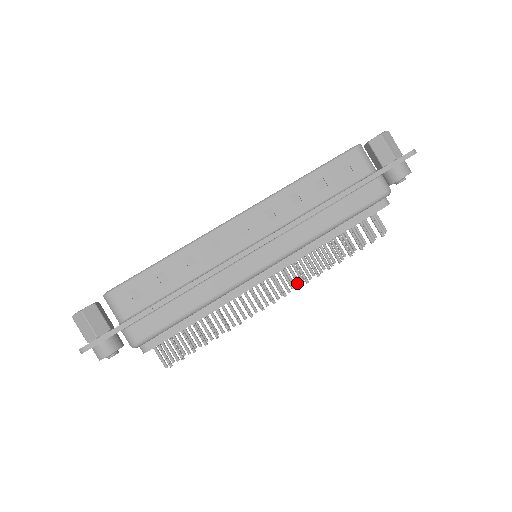
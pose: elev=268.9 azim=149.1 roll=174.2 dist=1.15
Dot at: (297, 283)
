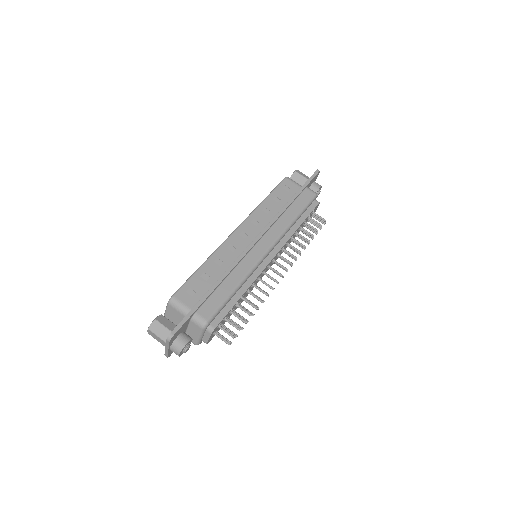
Dot at: occluded
